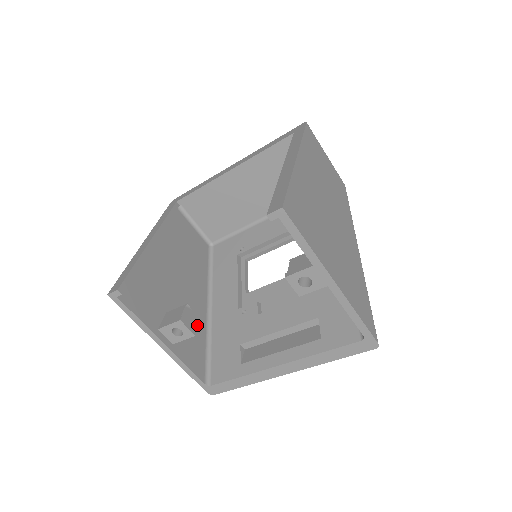
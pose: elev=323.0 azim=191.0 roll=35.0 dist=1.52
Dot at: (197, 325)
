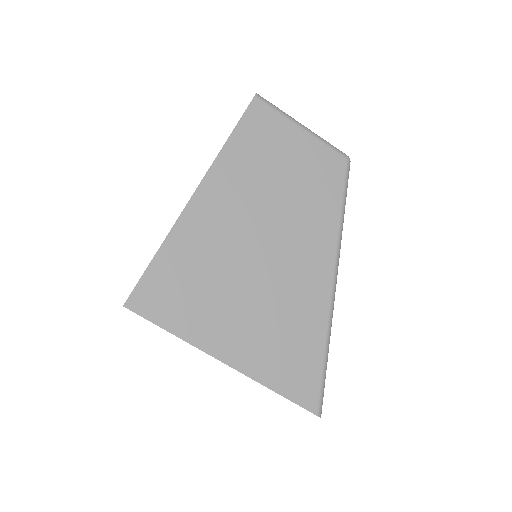
Dot at: occluded
